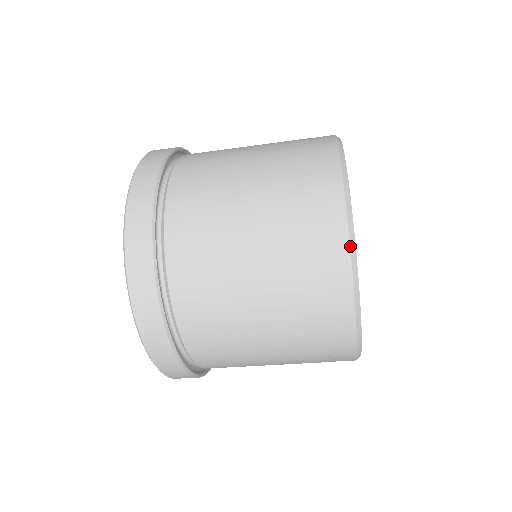
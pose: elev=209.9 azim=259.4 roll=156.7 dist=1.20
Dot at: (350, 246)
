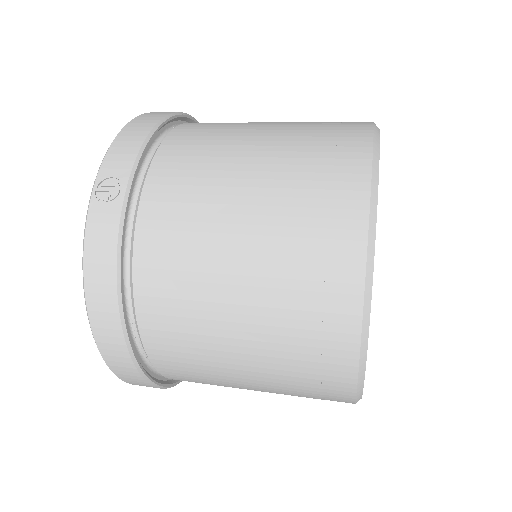
Dot at: occluded
